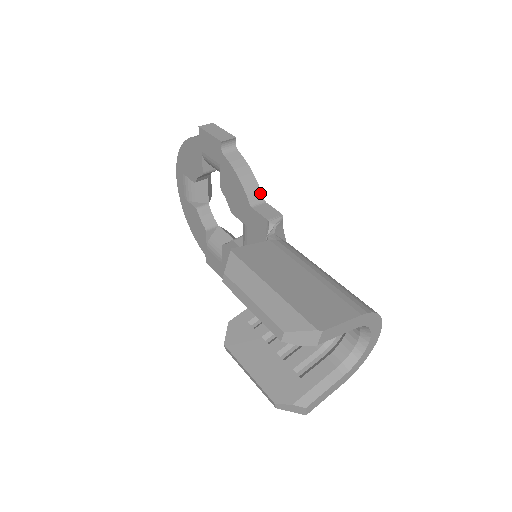
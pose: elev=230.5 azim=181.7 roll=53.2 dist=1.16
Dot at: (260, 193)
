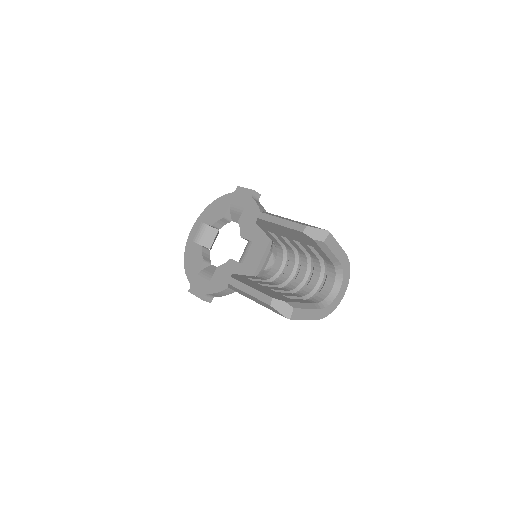
Dot at: occluded
